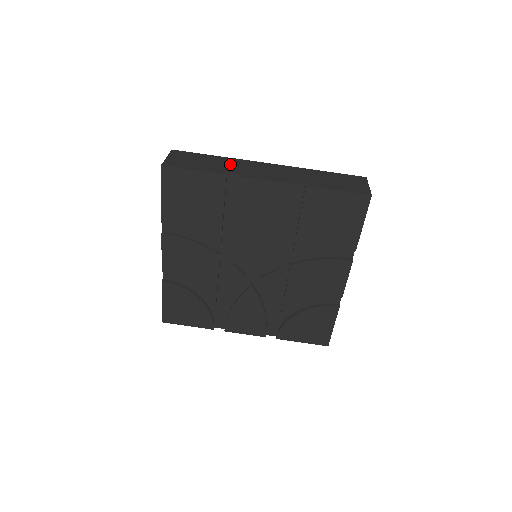
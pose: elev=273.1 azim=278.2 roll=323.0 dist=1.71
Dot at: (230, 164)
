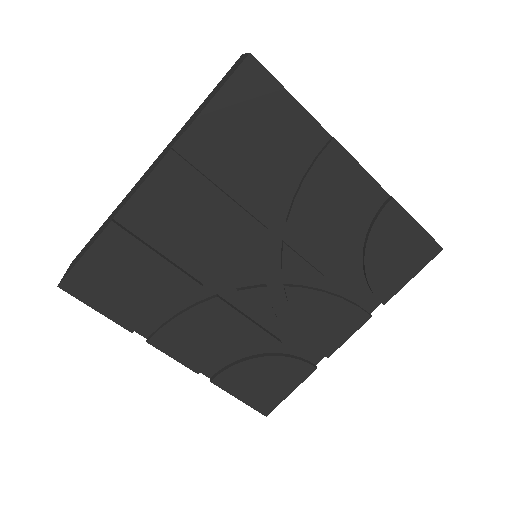
Dot at: (116, 209)
